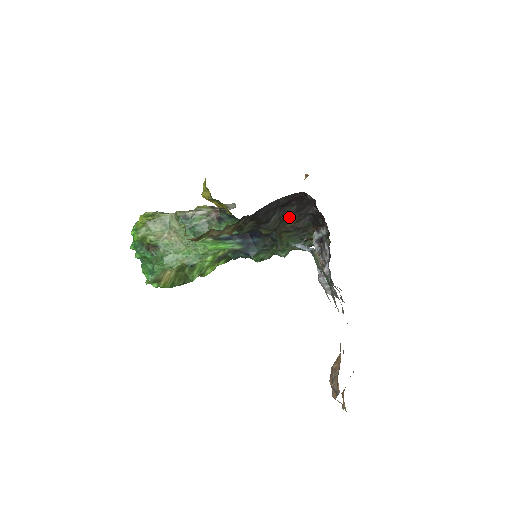
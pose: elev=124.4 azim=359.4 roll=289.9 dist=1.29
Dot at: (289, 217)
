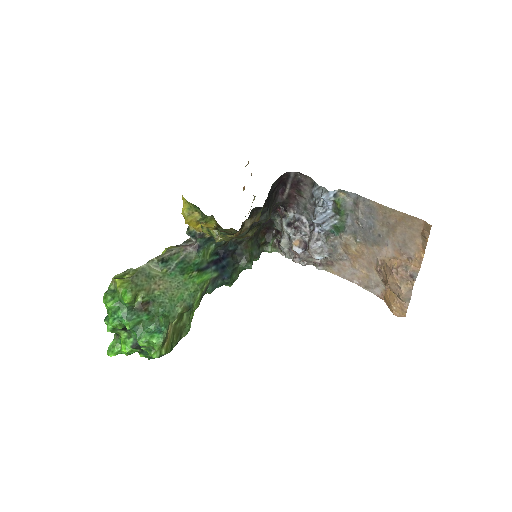
Dot at: (270, 207)
